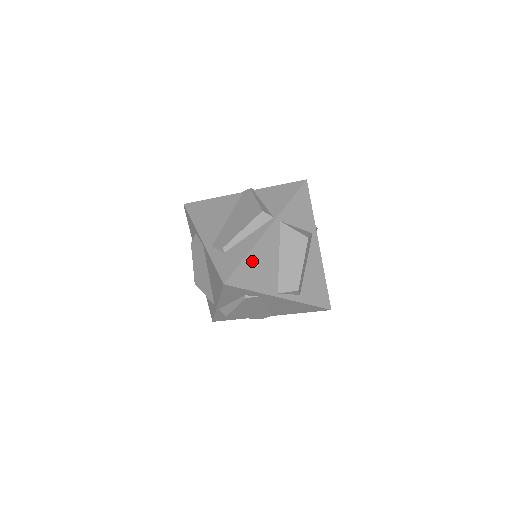
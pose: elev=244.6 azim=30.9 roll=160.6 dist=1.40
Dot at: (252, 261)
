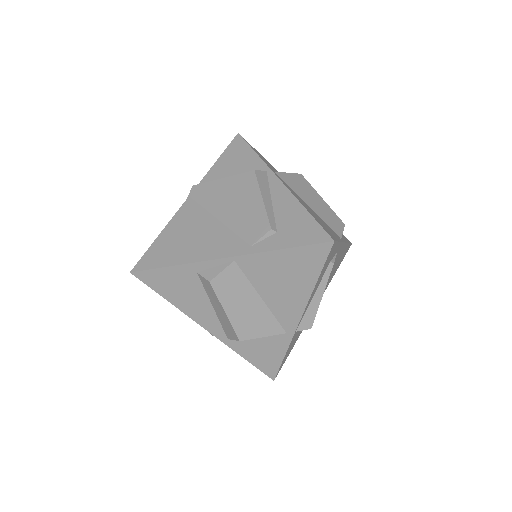
Dot at: occluded
